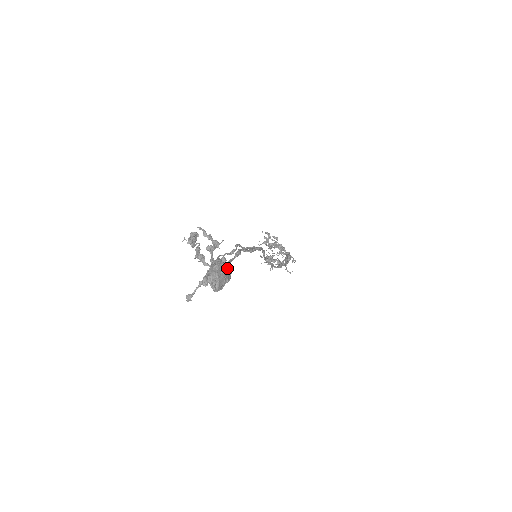
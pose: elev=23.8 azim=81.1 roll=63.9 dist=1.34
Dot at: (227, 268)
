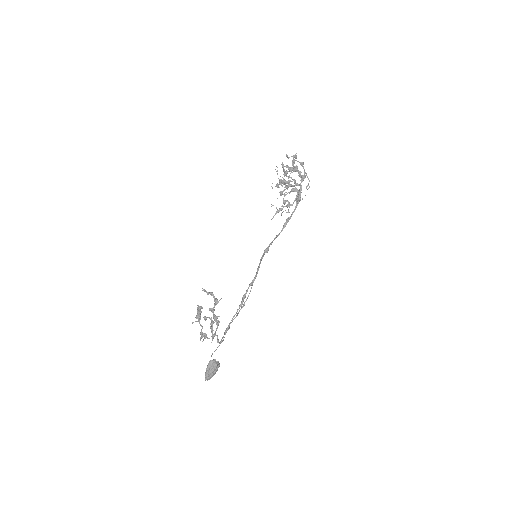
Dot at: (216, 369)
